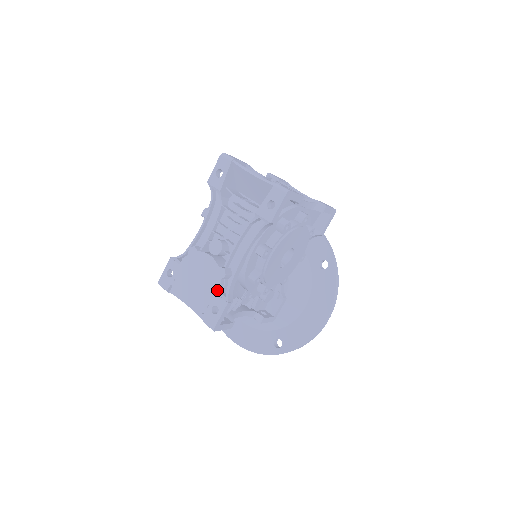
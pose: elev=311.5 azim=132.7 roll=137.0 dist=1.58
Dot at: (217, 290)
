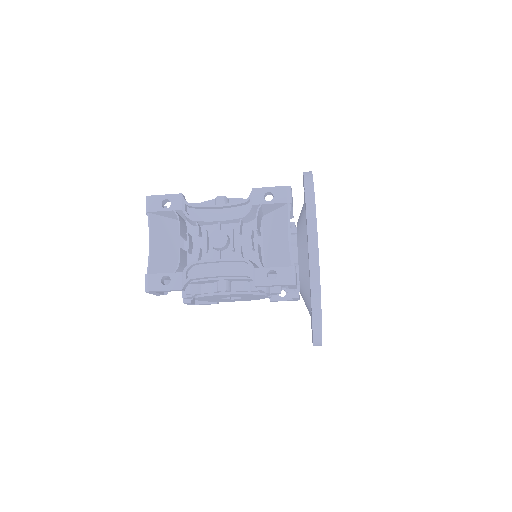
Dot at: occluded
